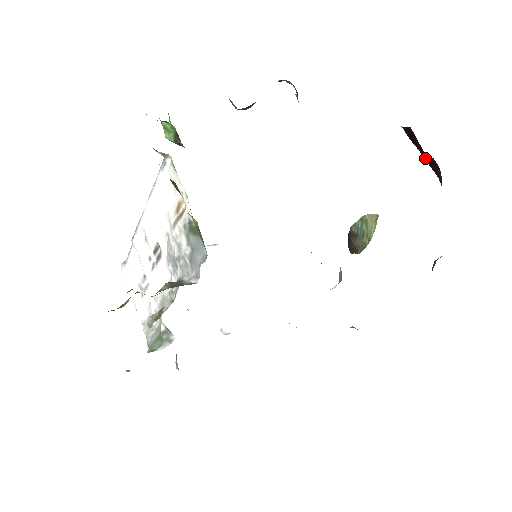
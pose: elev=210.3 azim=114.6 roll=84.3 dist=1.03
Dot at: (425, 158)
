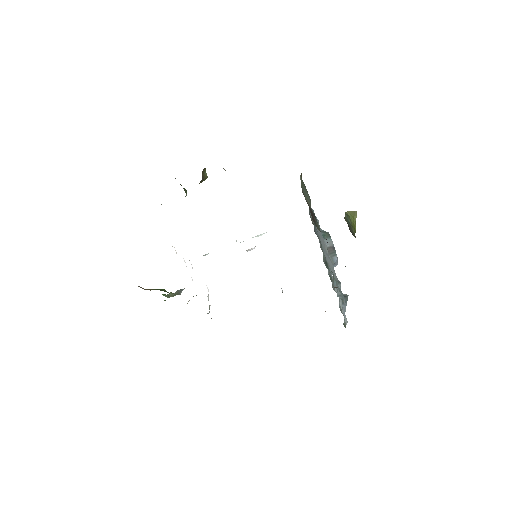
Dot at: occluded
